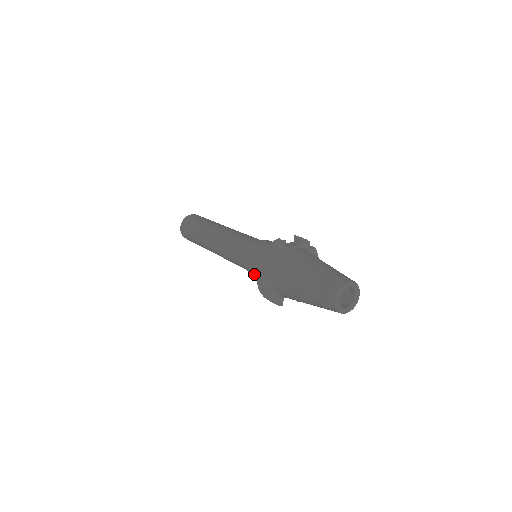
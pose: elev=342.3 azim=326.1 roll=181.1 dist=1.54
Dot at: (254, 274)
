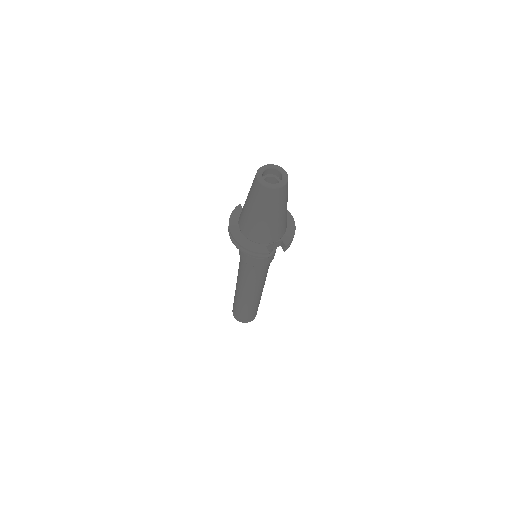
Dot at: (248, 258)
